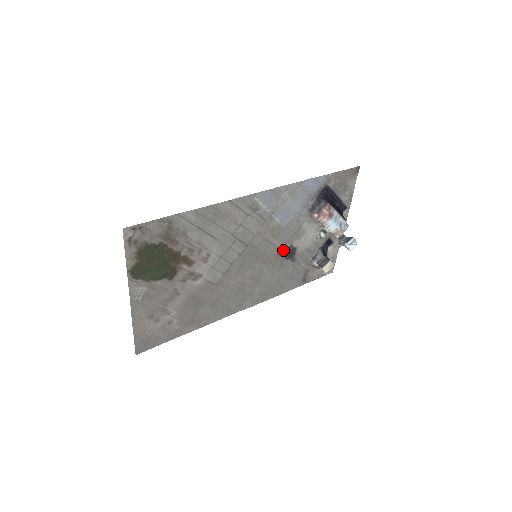
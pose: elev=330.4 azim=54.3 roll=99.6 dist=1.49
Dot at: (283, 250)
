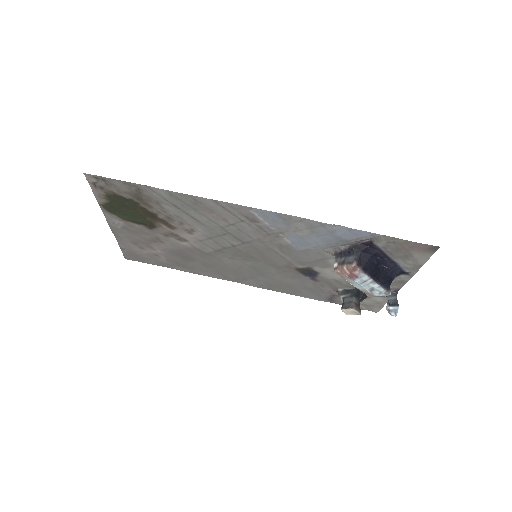
Dot at: (298, 266)
